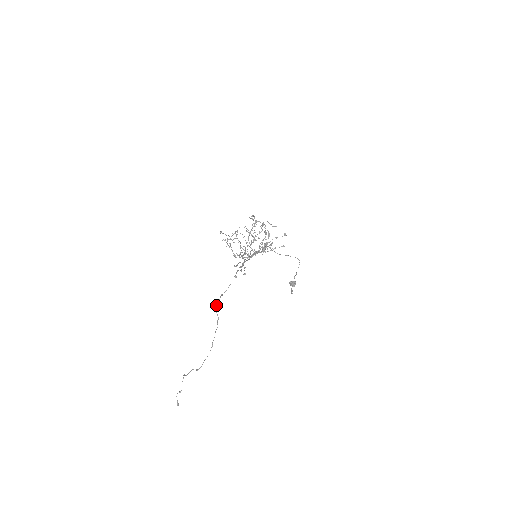
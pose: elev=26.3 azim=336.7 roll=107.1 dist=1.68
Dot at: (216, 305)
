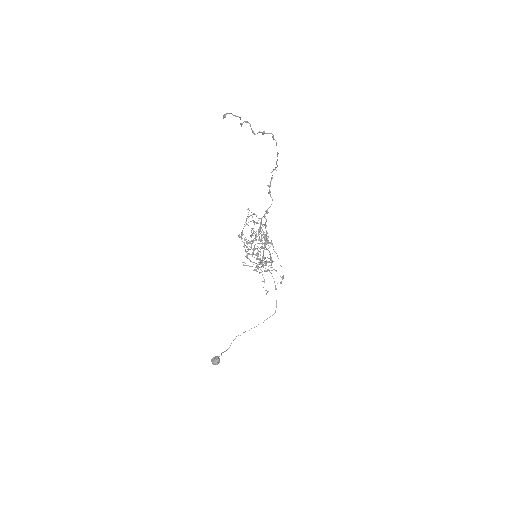
Dot at: occluded
